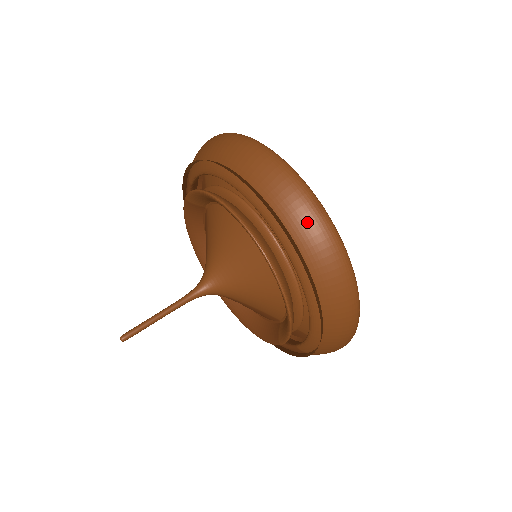
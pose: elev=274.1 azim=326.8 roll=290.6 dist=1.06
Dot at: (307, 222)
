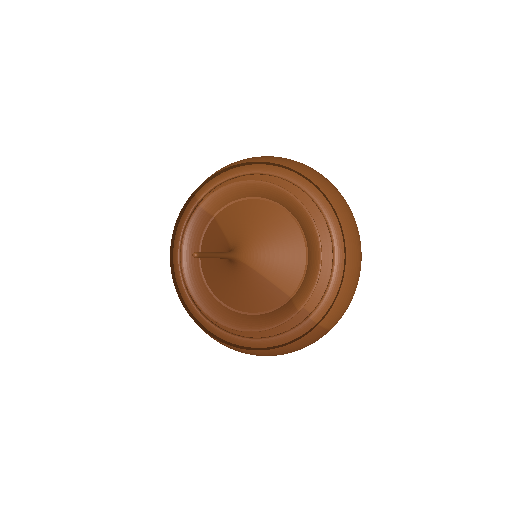
Dot at: (328, 185)
